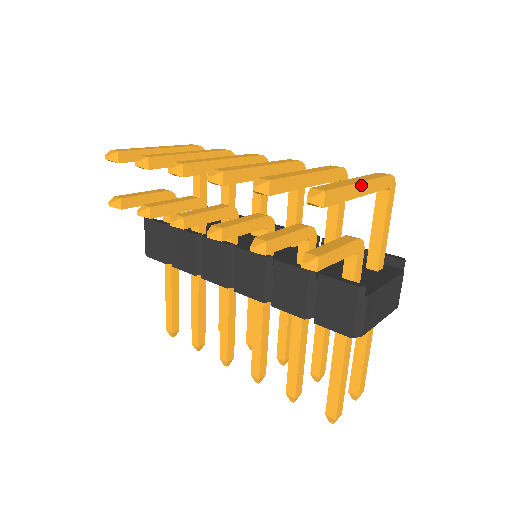
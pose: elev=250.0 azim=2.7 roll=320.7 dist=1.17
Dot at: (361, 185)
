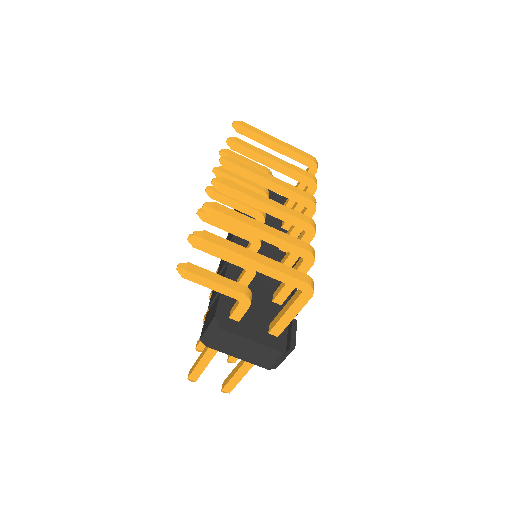
Dot at: (255, 262)
